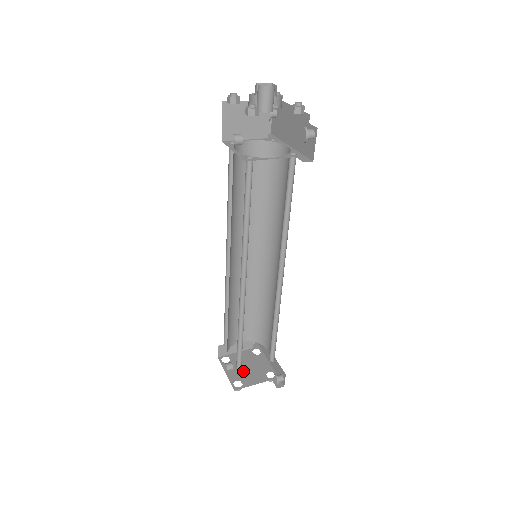
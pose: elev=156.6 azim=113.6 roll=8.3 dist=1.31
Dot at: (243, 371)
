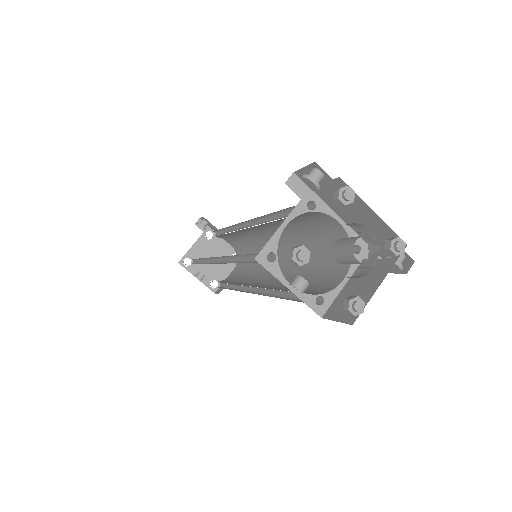
Dot at: (210, 267)
